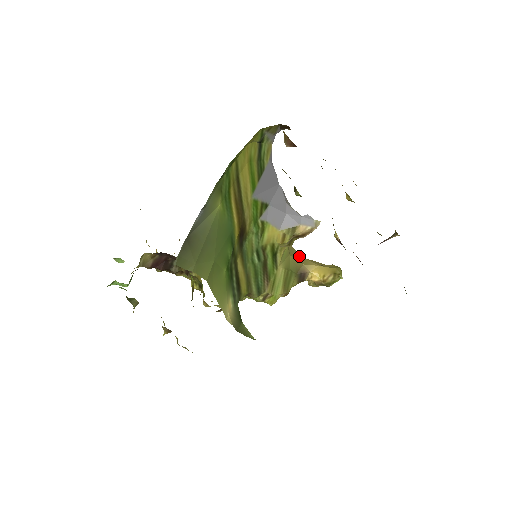
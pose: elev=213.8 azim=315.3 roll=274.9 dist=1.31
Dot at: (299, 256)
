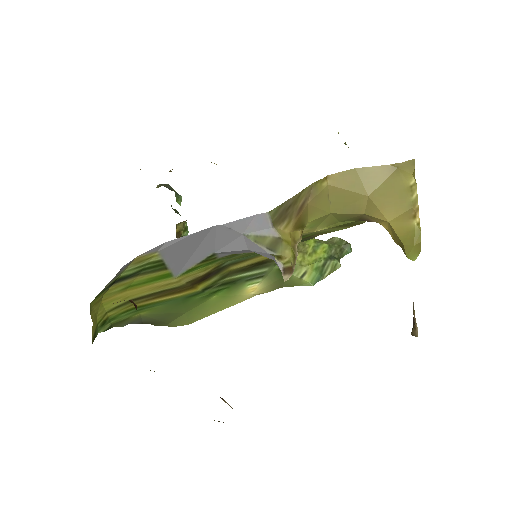
Dot at: (358, 200)
